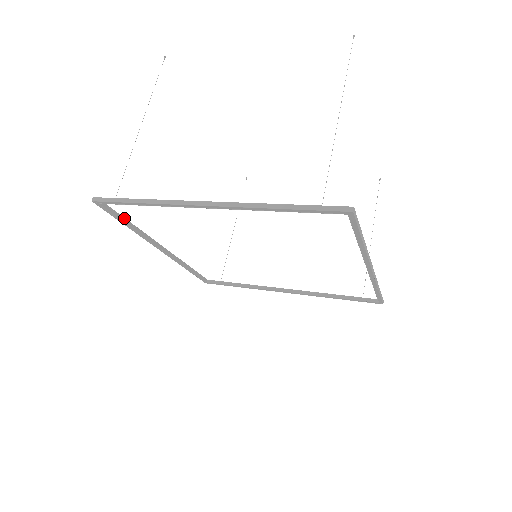
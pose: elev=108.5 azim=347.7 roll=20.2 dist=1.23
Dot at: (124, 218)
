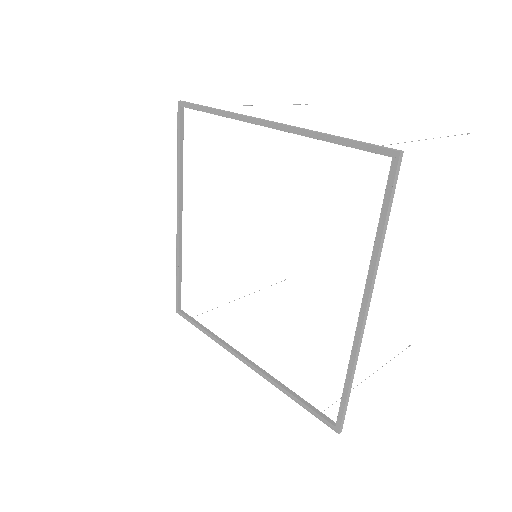
Dot at: occluded
